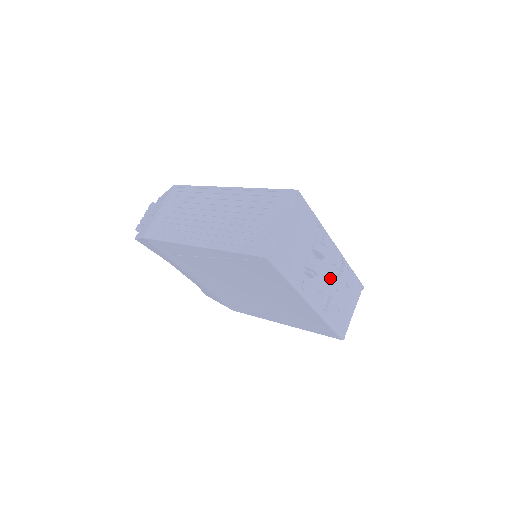
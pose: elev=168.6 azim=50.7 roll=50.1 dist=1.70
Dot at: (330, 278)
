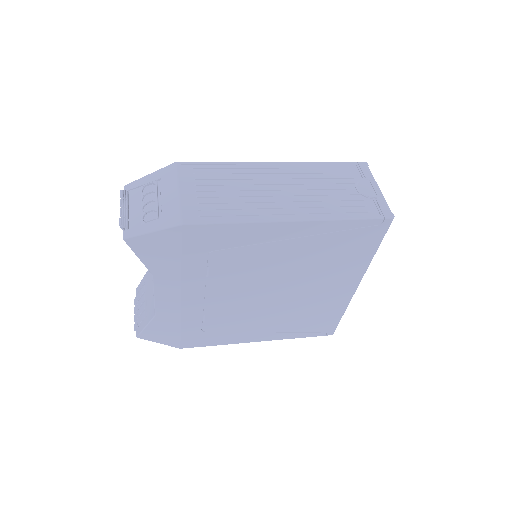
Dot at: occluded
